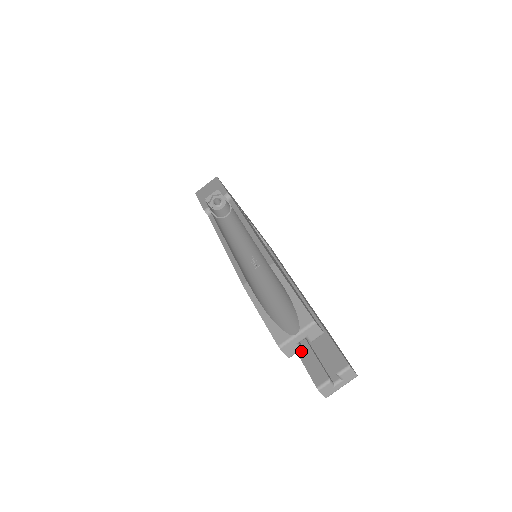
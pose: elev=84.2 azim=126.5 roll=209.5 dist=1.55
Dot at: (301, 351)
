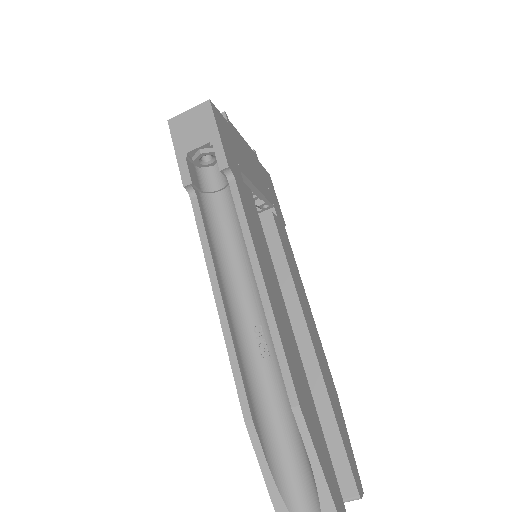
Dot at: occluded
